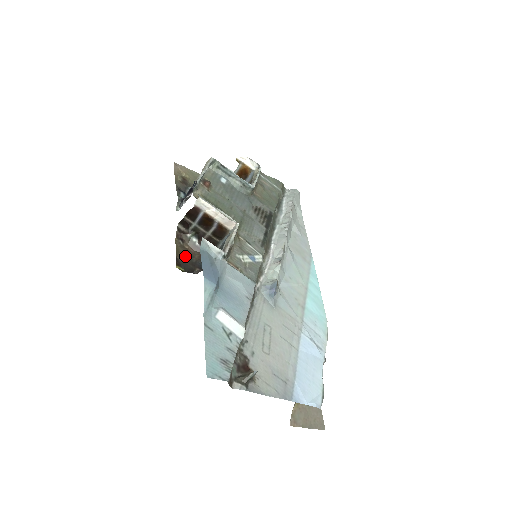
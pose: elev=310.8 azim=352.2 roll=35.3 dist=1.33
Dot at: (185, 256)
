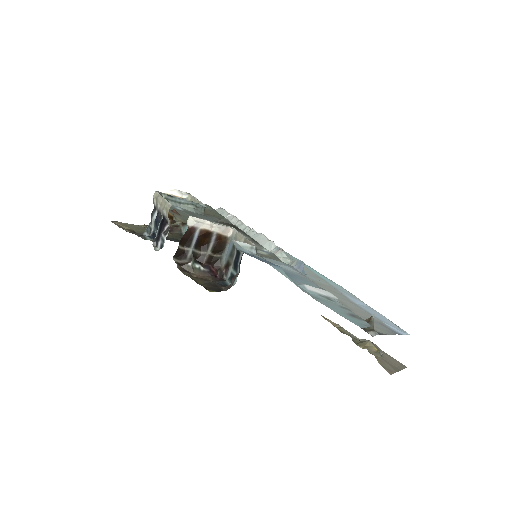
Dot at: (203, 282)
